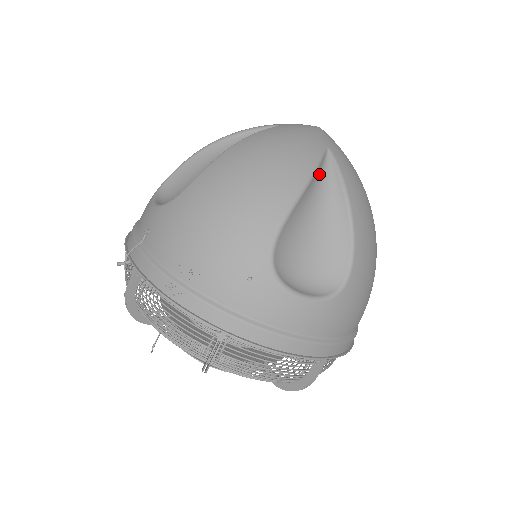
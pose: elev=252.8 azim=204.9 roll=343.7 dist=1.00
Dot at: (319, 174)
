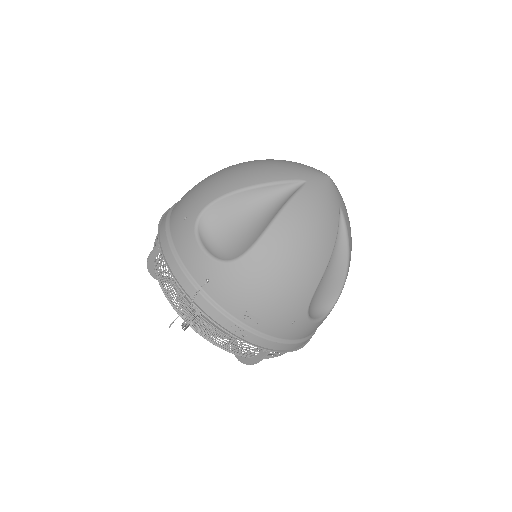
Dot at: occluded
